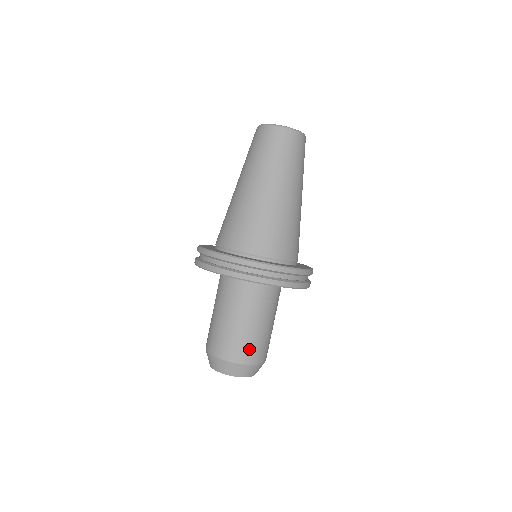
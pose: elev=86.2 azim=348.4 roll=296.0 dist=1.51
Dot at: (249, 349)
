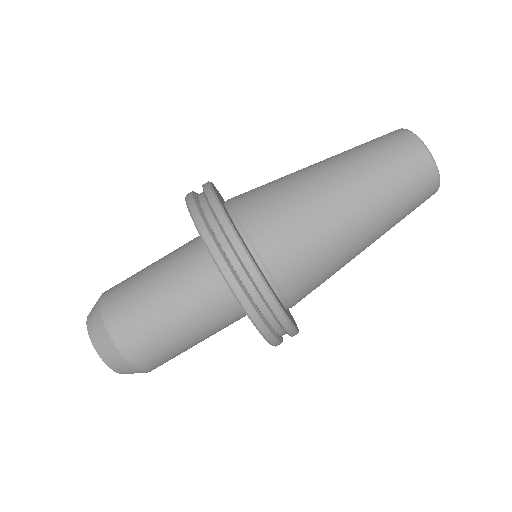
Dot at: (167, 361)
